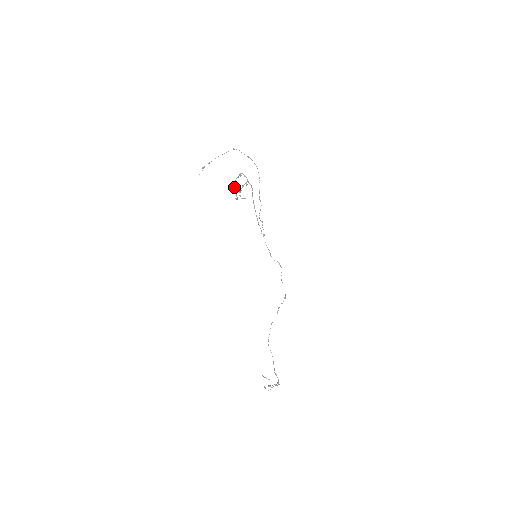
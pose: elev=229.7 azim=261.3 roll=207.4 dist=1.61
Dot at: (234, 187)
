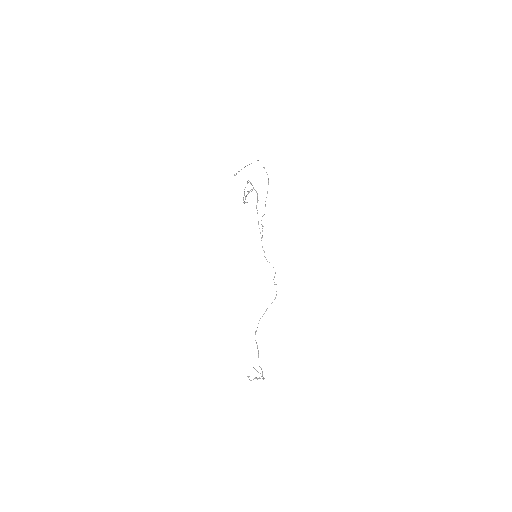
Dot at: occluded
